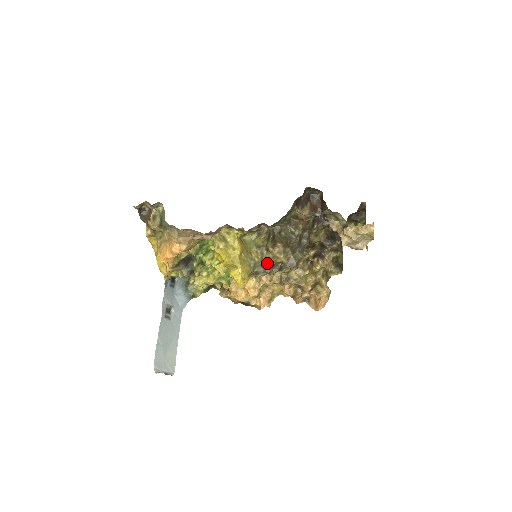
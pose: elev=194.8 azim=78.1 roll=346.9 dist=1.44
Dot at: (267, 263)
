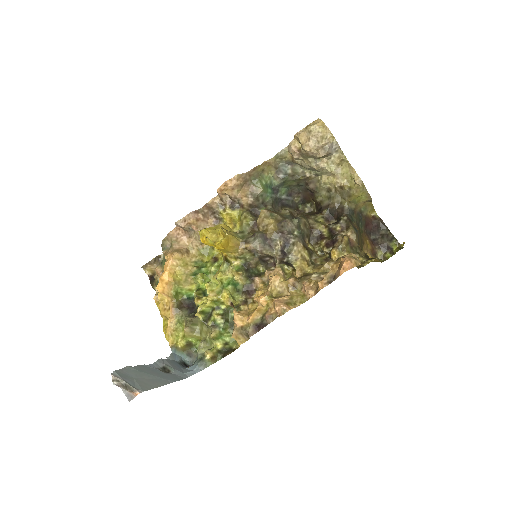
Dot at: (257, 232)
